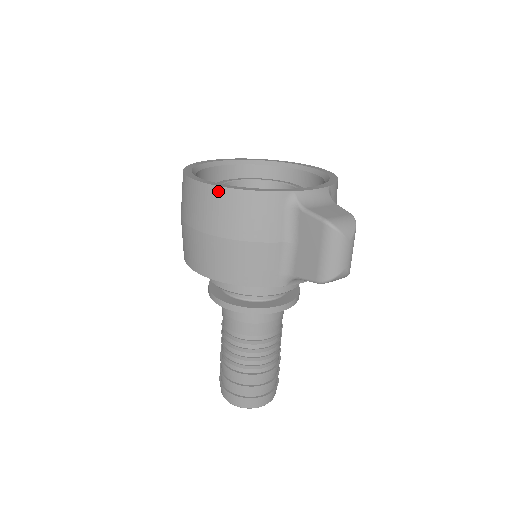
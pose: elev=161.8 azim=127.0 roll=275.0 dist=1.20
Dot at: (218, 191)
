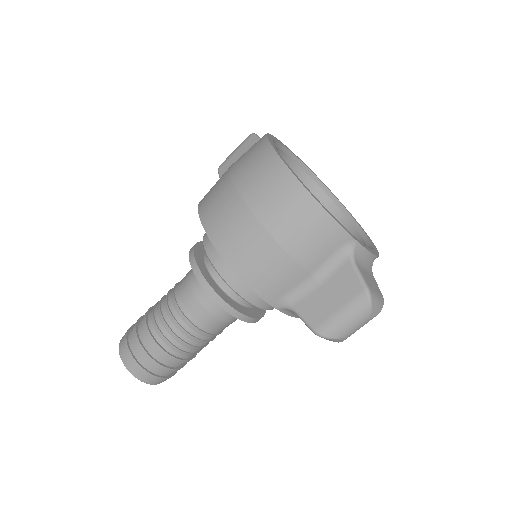
Dot at: (297, 187)
